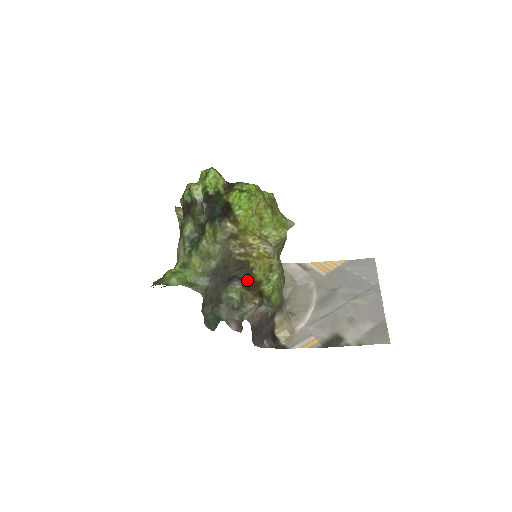
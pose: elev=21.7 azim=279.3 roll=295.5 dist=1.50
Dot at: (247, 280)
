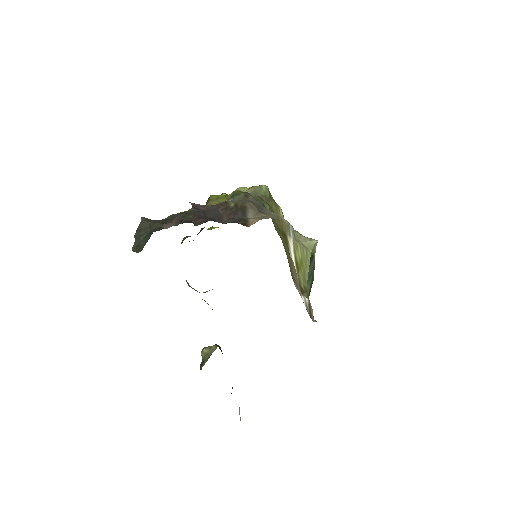
Dot at: occluded
